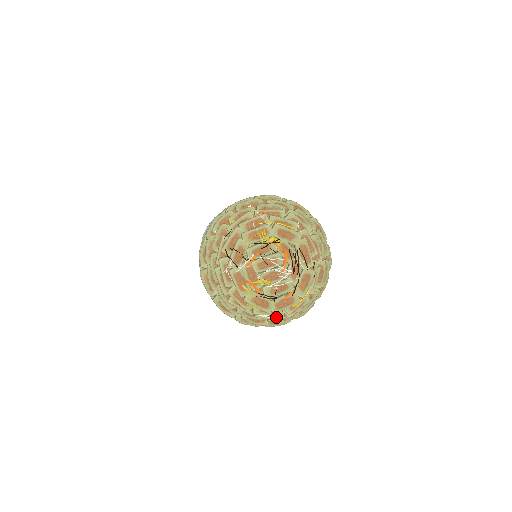
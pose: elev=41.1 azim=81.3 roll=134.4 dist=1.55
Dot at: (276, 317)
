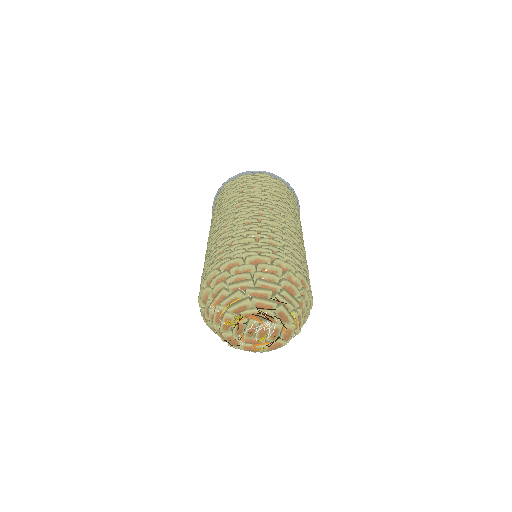
Dot at: (295, 335)
